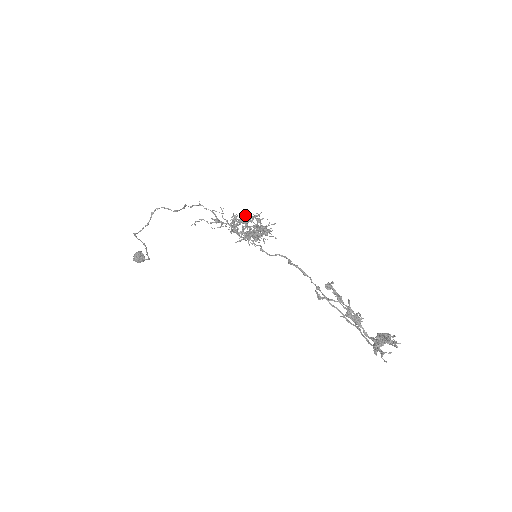
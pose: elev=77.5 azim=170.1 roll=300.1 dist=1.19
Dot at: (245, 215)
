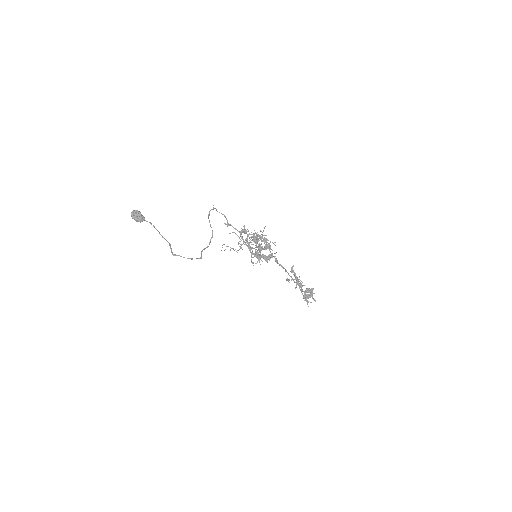
Dot at: (254, 230)
